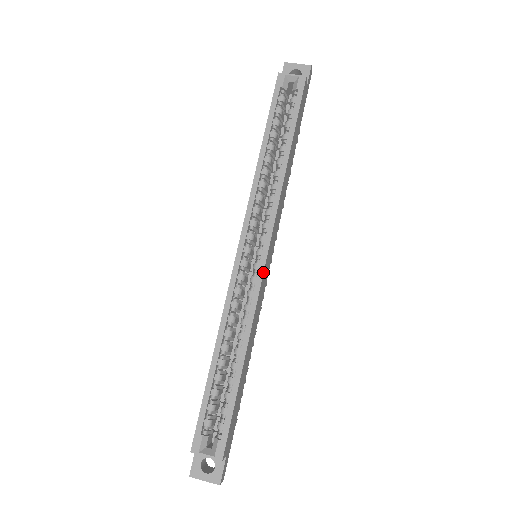
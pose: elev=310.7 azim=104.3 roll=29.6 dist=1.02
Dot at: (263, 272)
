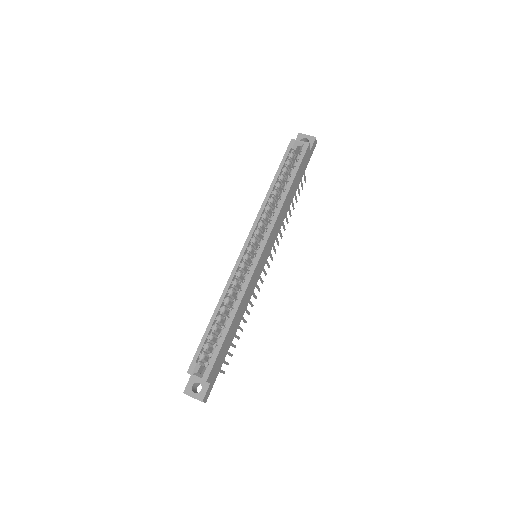
Dot at: (257, 264)
